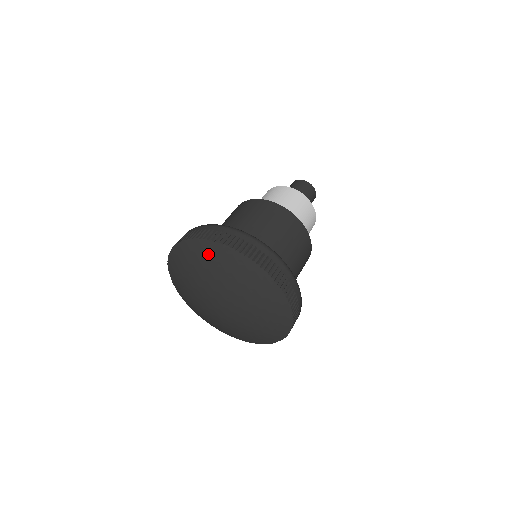
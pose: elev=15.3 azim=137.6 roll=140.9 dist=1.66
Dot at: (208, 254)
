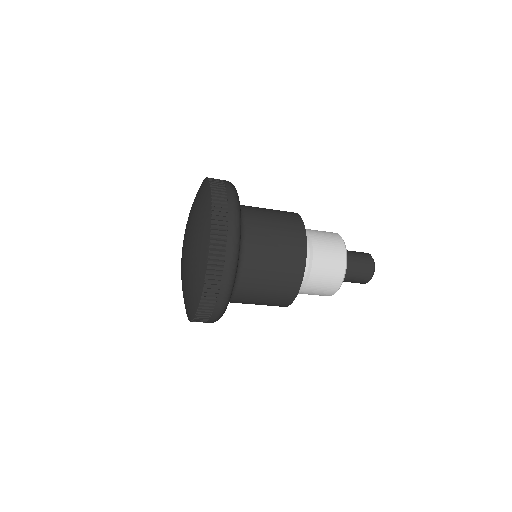
Dot at: occluded
